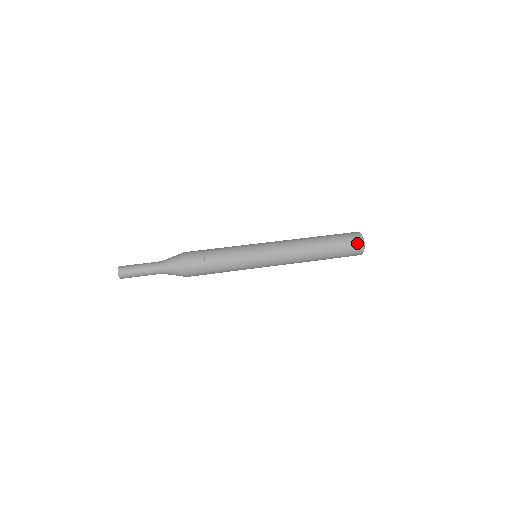
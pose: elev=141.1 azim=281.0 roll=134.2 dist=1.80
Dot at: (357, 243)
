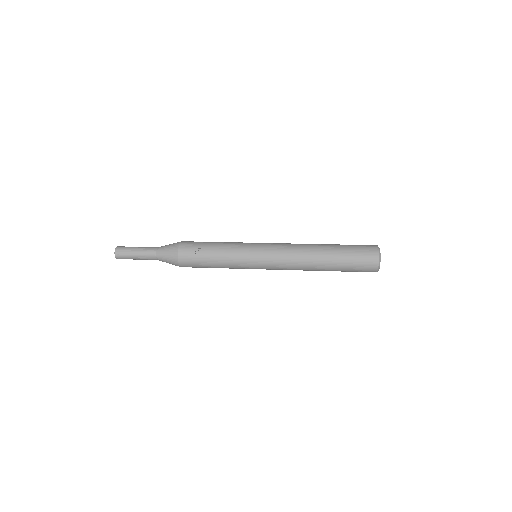
Dot at: (371, 257)
